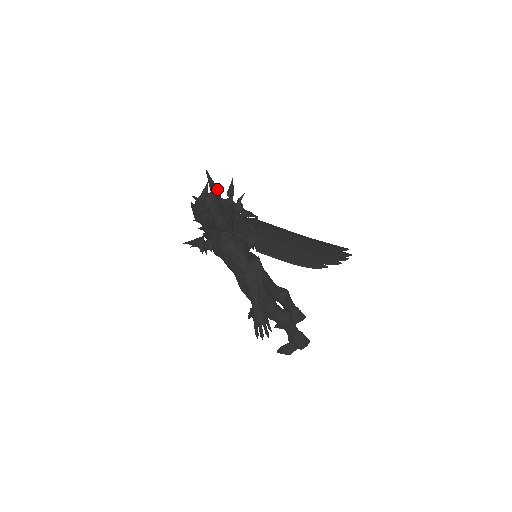
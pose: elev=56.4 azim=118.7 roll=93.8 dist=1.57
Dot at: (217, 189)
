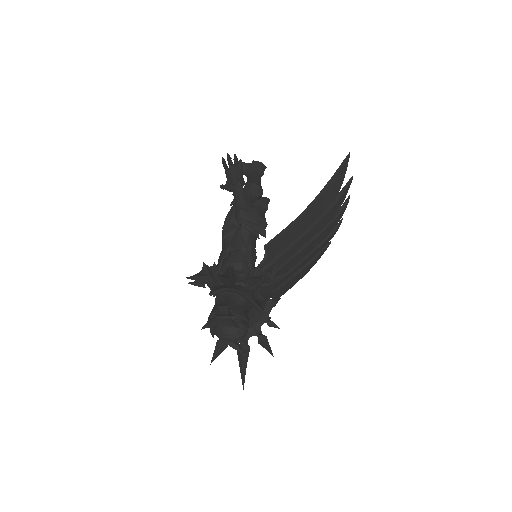
Dot at: (232, 281)
